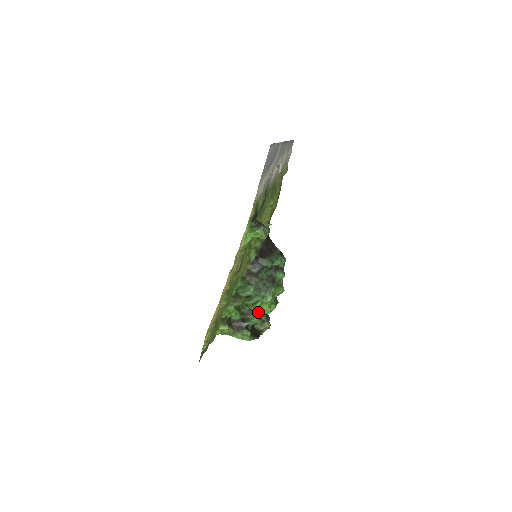
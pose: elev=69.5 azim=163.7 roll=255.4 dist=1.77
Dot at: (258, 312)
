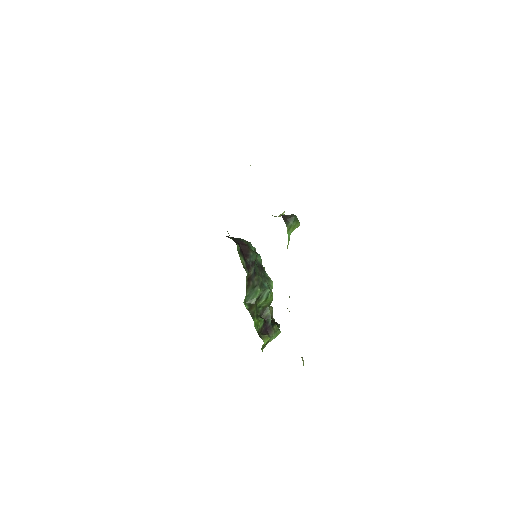
Dot at: (269, 303)
